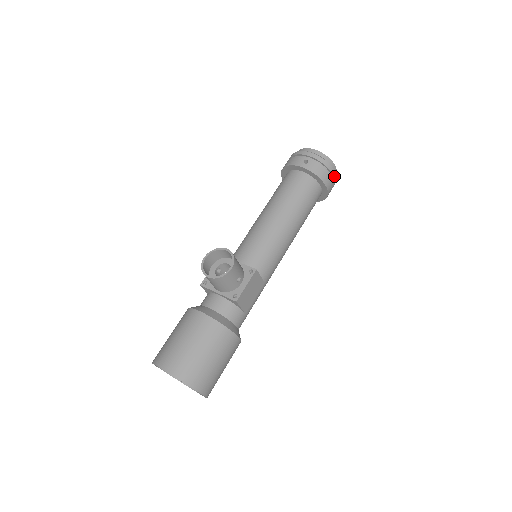
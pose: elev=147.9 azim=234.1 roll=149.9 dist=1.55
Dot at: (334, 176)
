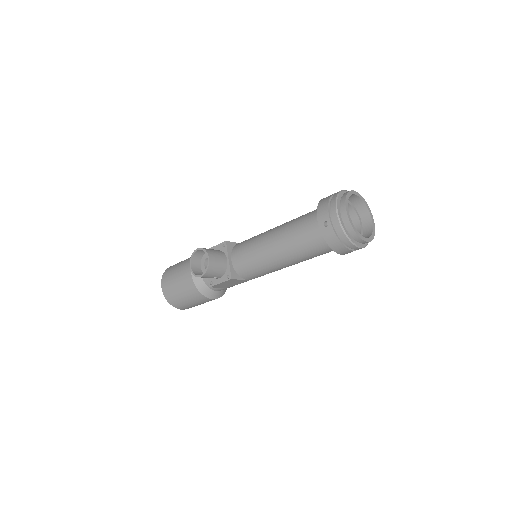
Dot at: (355, 248)
